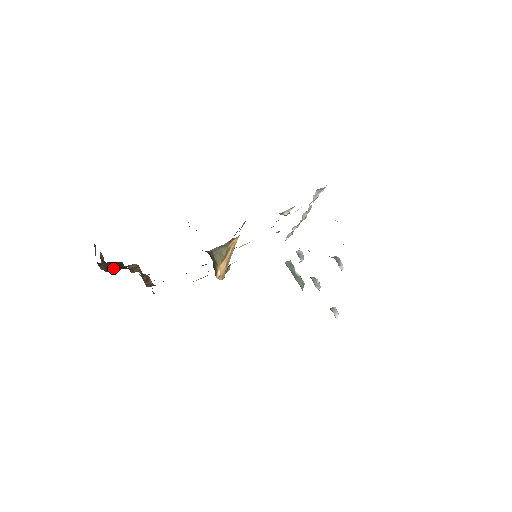
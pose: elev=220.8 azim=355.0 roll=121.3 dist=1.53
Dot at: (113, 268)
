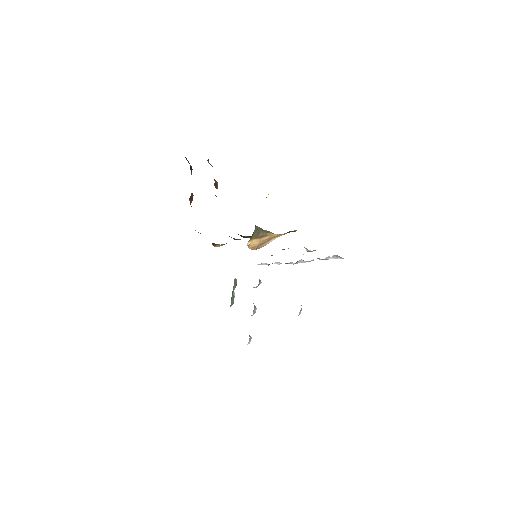
Dot at: occluded
